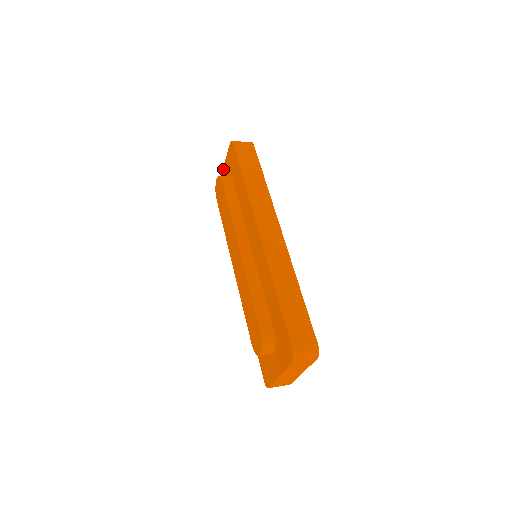
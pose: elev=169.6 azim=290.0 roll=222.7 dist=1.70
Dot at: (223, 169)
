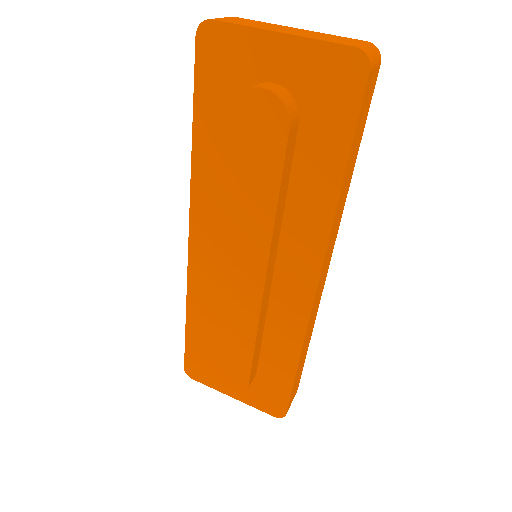
Dot at: (272, 35)
